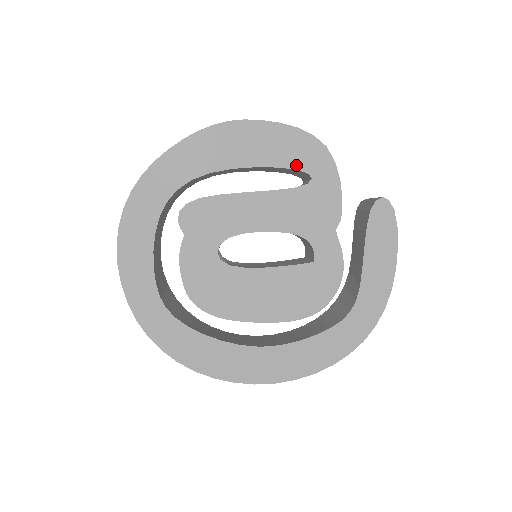
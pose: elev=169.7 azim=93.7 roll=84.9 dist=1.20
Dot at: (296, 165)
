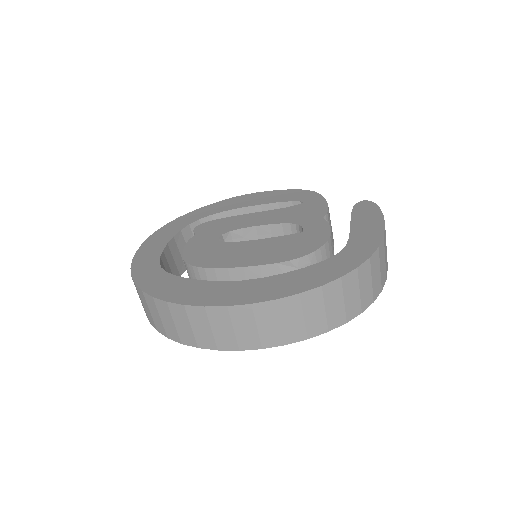
Dot at: (291, 200)
